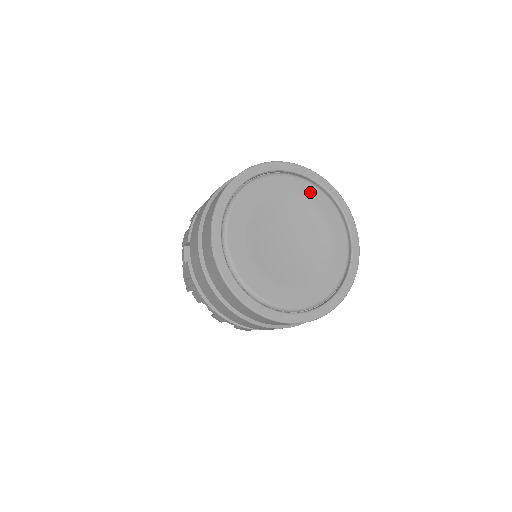
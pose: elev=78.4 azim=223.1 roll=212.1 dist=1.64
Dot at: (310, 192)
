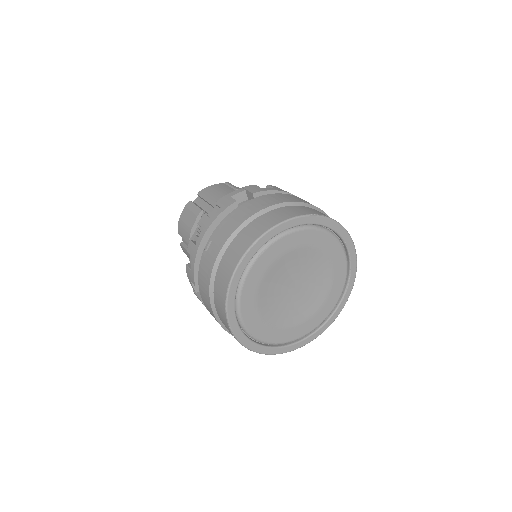
Dot at: (308, 238)
